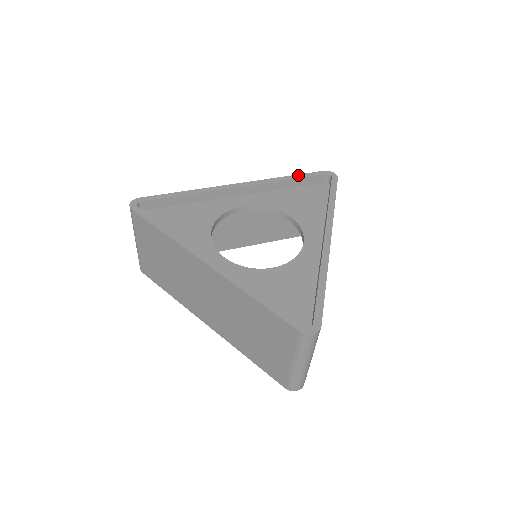
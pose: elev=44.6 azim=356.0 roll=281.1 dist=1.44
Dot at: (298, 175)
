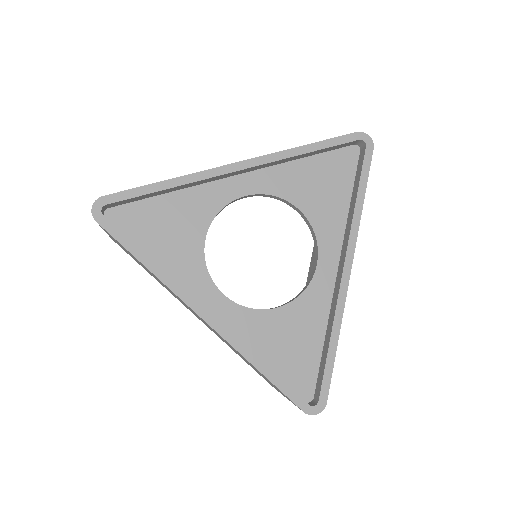
Dot at: (322, 142)
